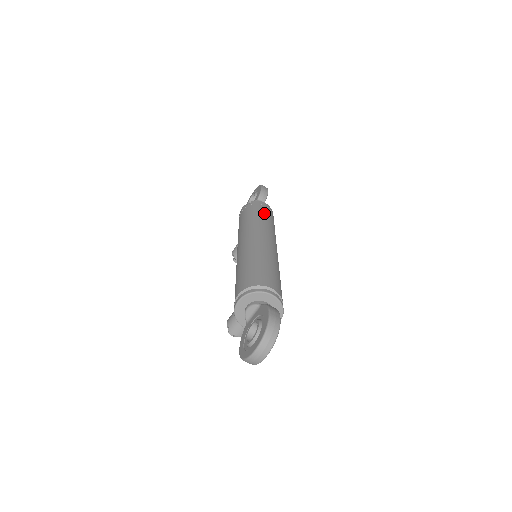
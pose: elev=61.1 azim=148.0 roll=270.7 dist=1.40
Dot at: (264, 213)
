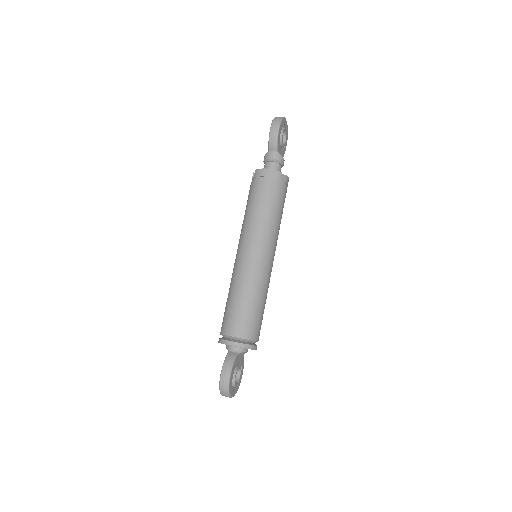
Dot at: (259, 197)
